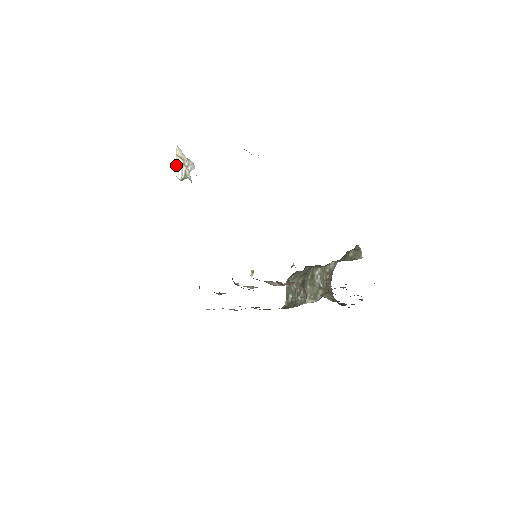
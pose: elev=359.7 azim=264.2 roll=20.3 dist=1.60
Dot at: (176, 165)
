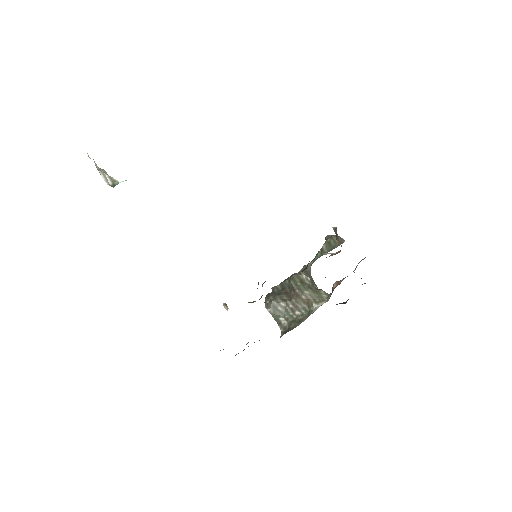
Dot at: occluded
